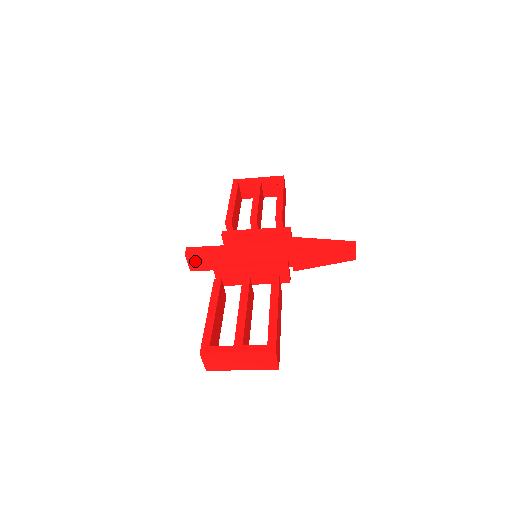
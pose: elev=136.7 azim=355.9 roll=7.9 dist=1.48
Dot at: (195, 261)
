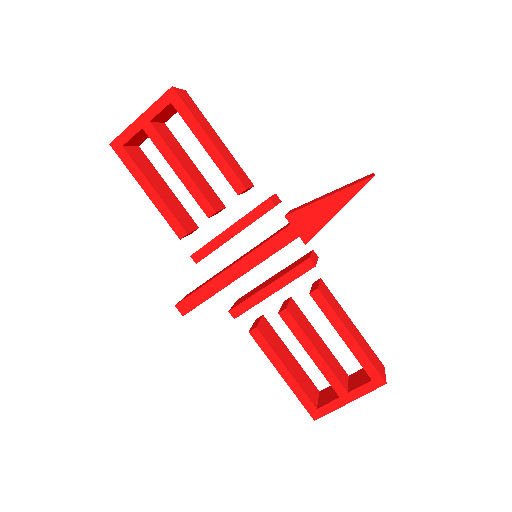
Dot at: occluded
